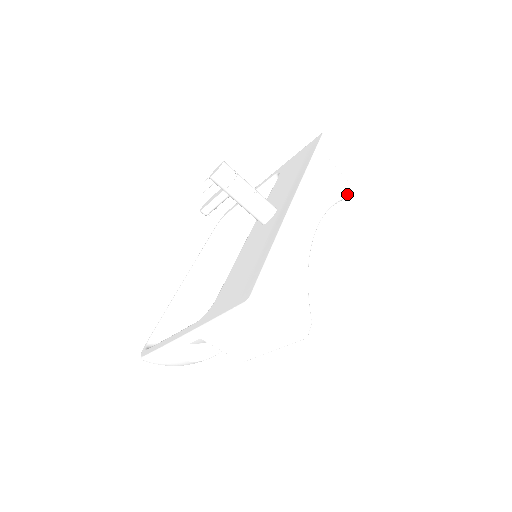
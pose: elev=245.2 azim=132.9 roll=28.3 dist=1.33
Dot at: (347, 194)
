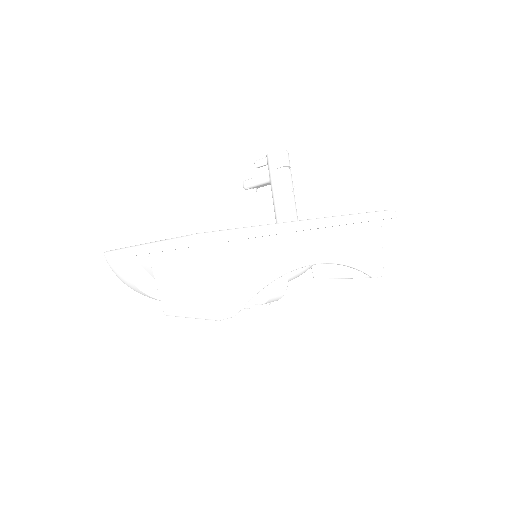
Dot at: (372, 273)
